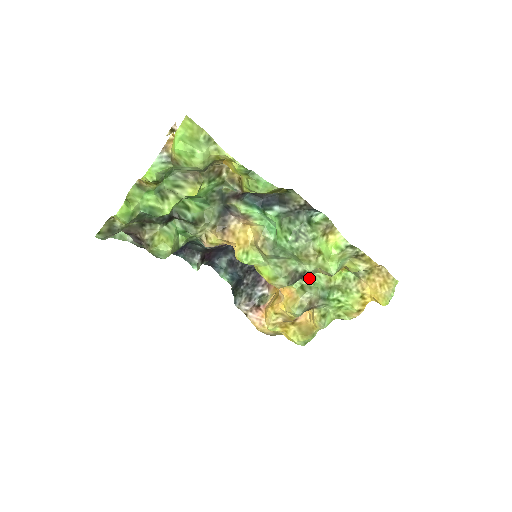
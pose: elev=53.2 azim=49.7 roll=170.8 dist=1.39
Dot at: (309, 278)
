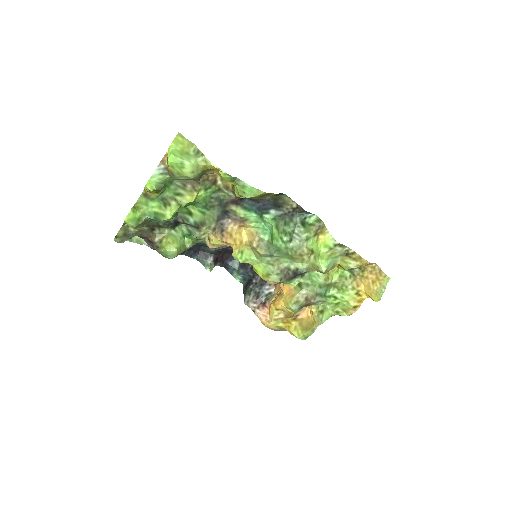
Dot at: (308, 276)
